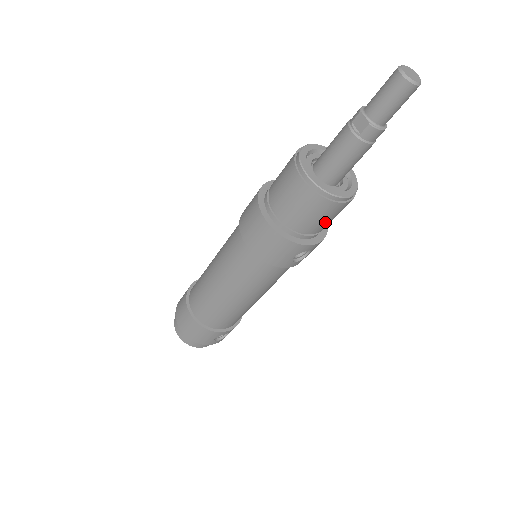
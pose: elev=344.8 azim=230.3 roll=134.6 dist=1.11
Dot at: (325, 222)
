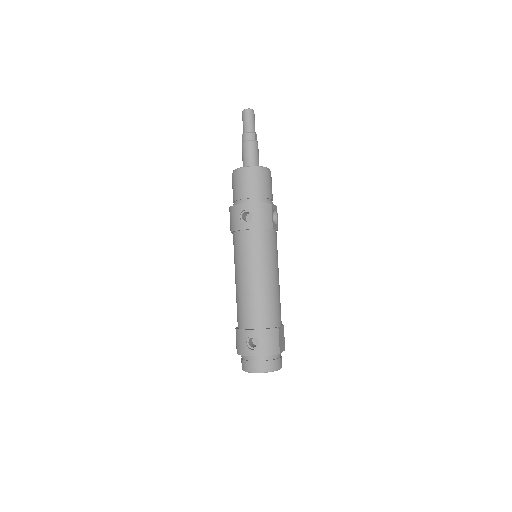
Dot at: (245, 188)
